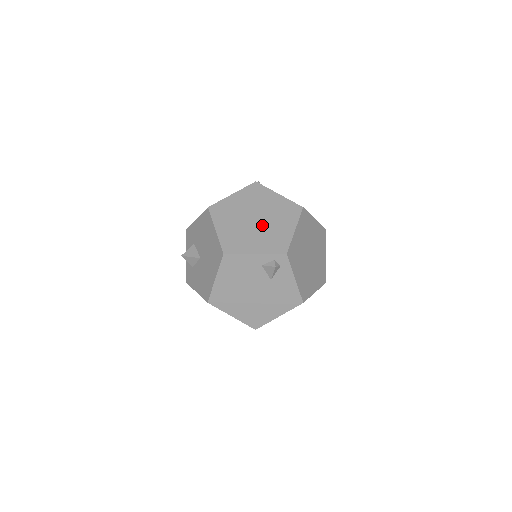
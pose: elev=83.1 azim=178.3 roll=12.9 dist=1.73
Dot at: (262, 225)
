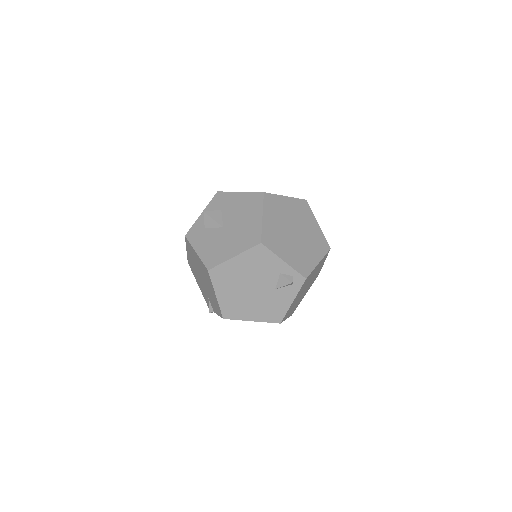
Dot at: (298, 240)
